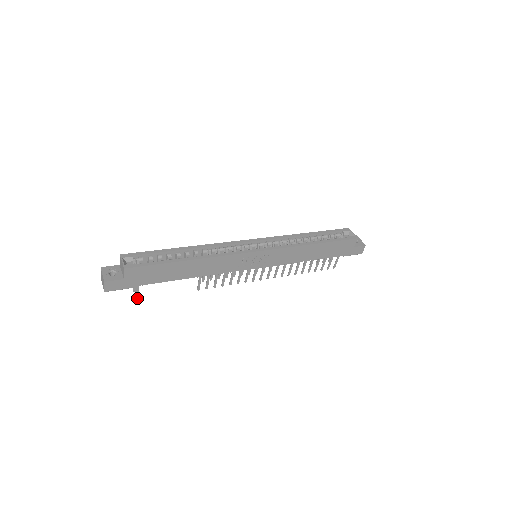
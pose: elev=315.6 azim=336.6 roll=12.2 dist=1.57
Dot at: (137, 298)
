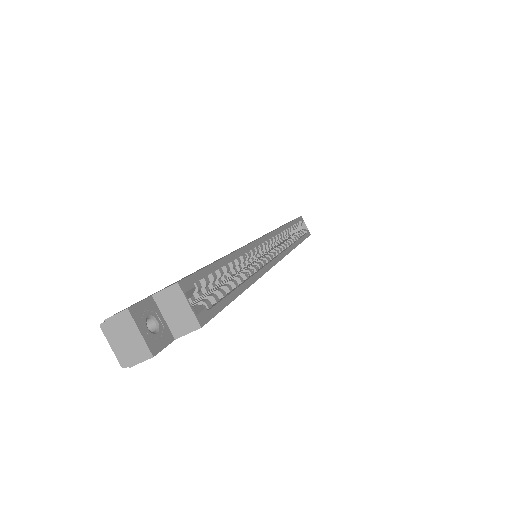
Dot at: occluded
